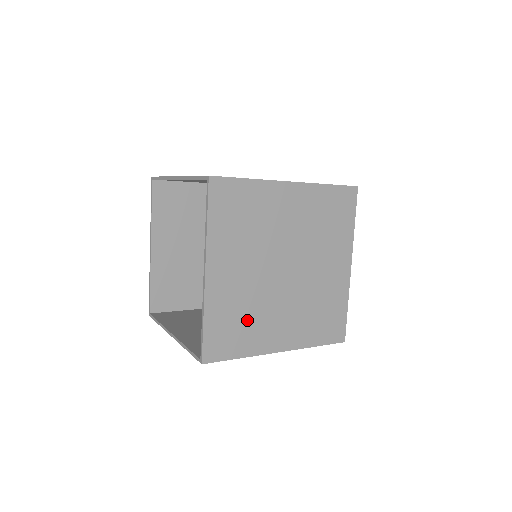
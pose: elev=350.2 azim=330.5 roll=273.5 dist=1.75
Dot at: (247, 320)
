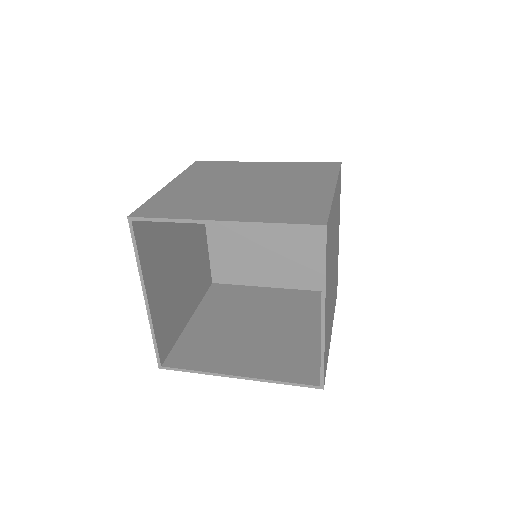
Dot at: occluded
